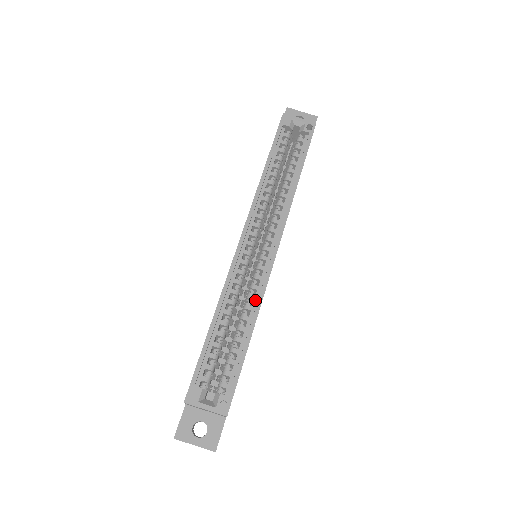
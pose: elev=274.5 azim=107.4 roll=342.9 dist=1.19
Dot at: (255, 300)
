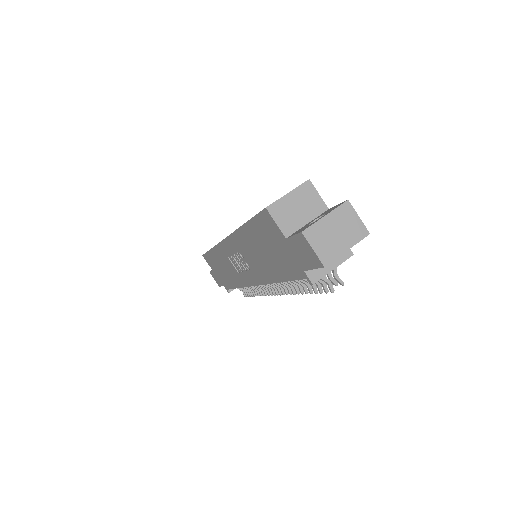
Dot at: occluded
